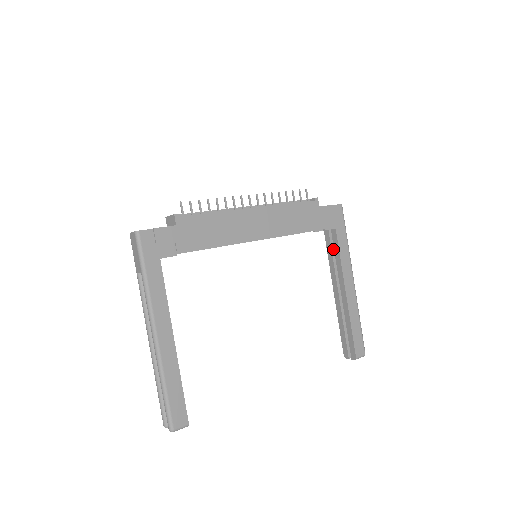
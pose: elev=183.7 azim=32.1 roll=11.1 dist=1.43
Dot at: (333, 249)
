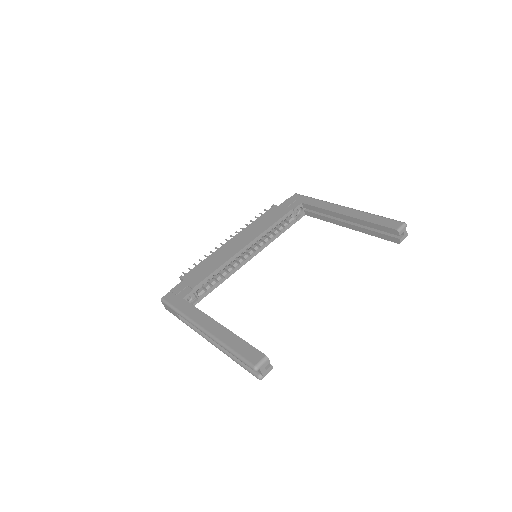
Dot at: (317, 213)
